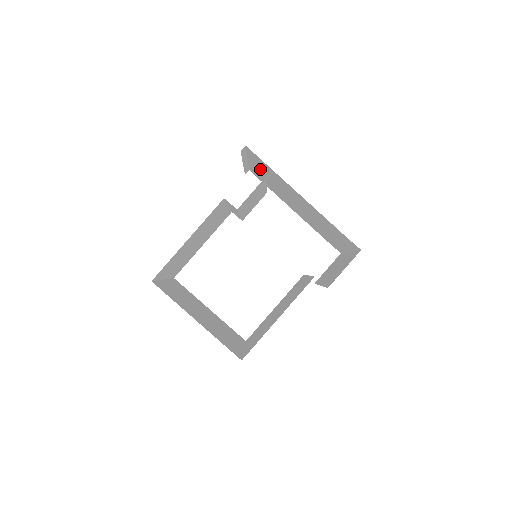
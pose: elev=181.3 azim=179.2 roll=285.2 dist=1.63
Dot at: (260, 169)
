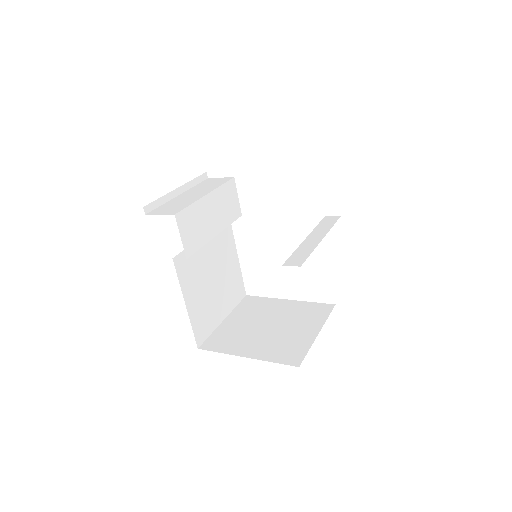
Dot at: occluded
